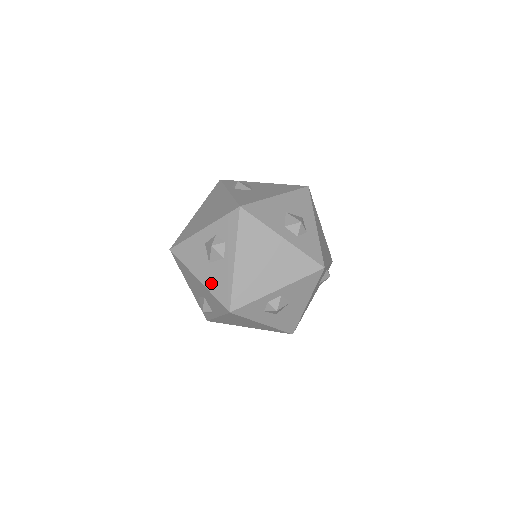
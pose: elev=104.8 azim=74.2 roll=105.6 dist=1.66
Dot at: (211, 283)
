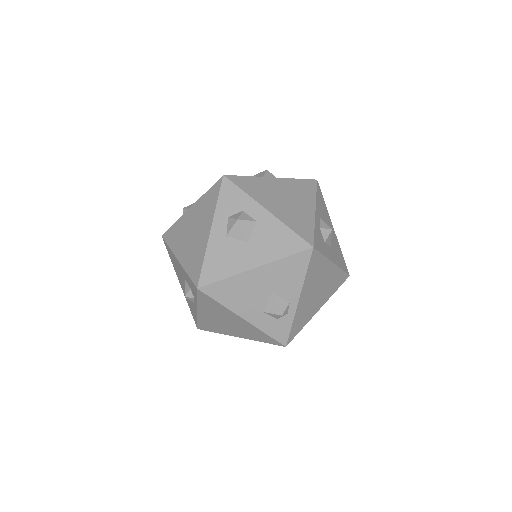
Dot at: (270, 253)
